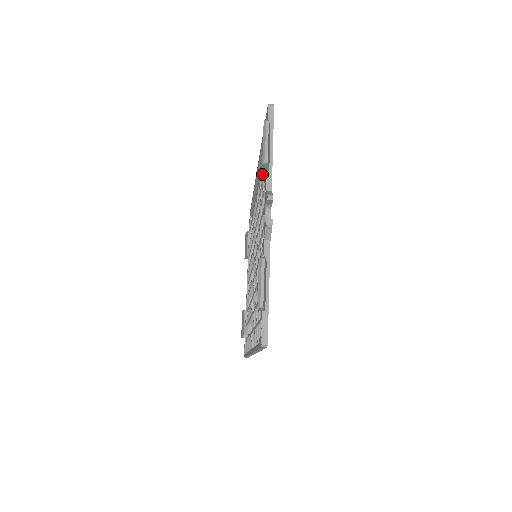
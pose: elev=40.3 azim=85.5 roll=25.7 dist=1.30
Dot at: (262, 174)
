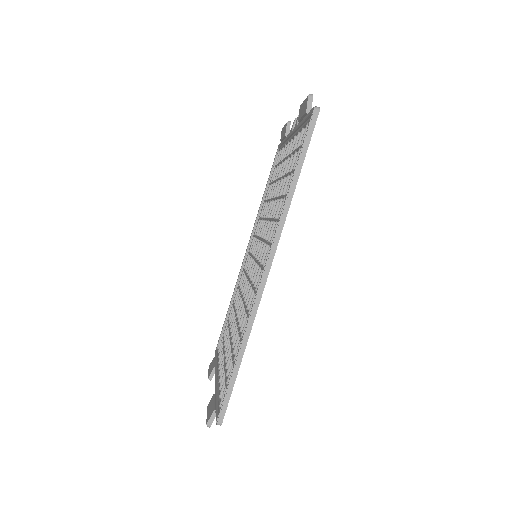
Dot at: occluded
